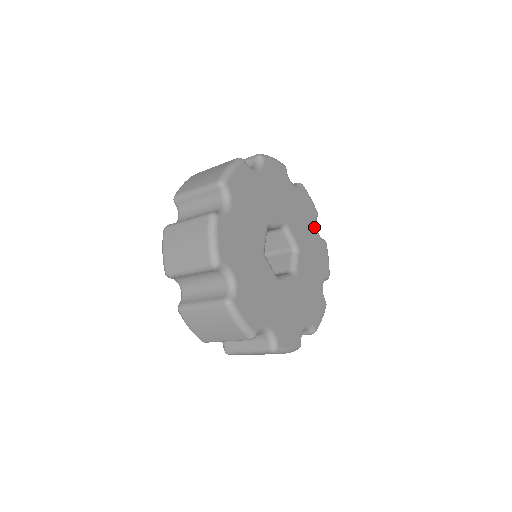
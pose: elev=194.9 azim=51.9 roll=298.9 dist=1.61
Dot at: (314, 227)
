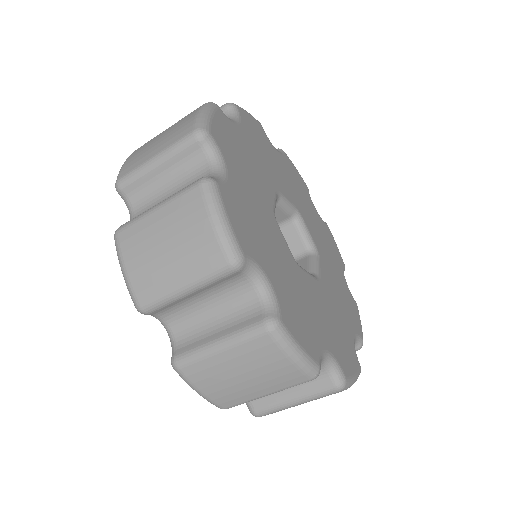
Dot at: (351, 329)
